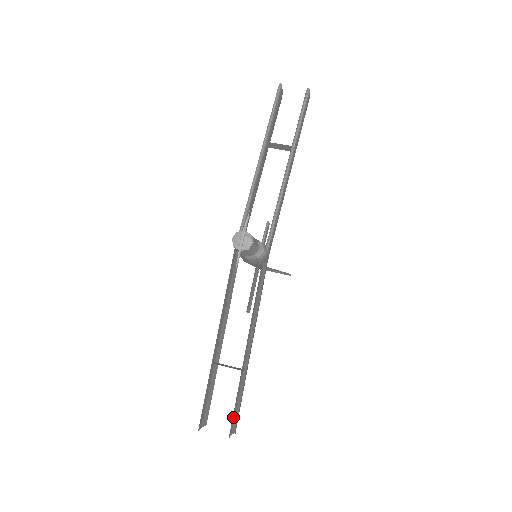
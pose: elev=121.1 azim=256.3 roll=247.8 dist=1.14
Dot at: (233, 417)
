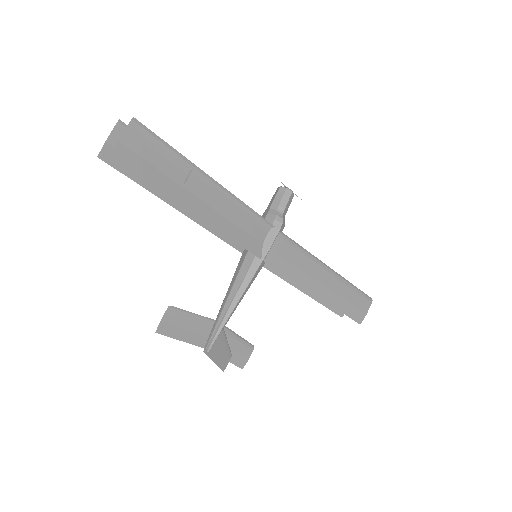
Dot at: (143, 147)
